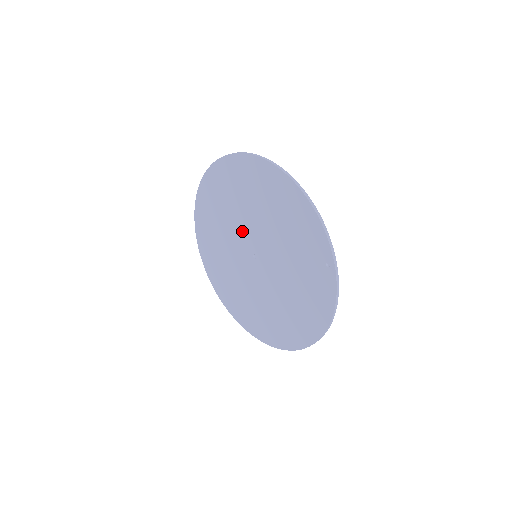
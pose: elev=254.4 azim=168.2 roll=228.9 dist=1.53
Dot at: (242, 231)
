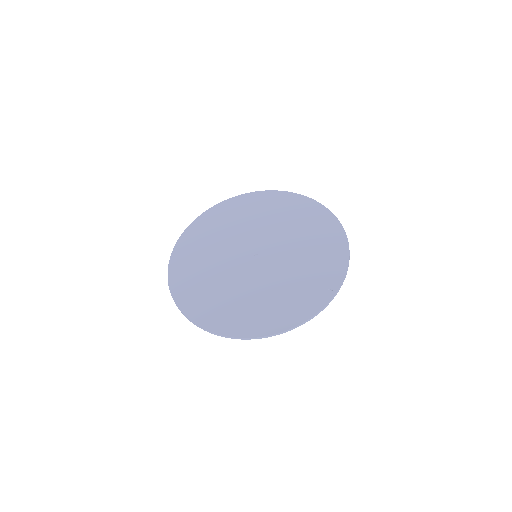
Dot at: (261, 235)
